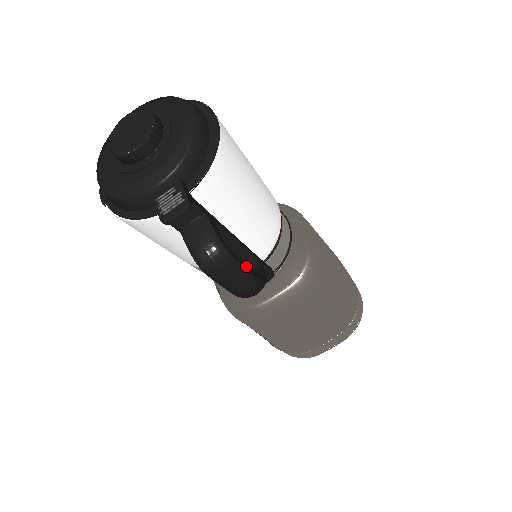
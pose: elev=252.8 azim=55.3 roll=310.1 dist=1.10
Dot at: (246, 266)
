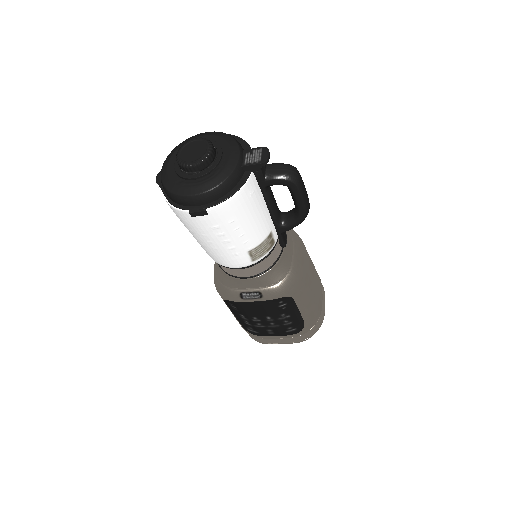
Dot at: occluded
